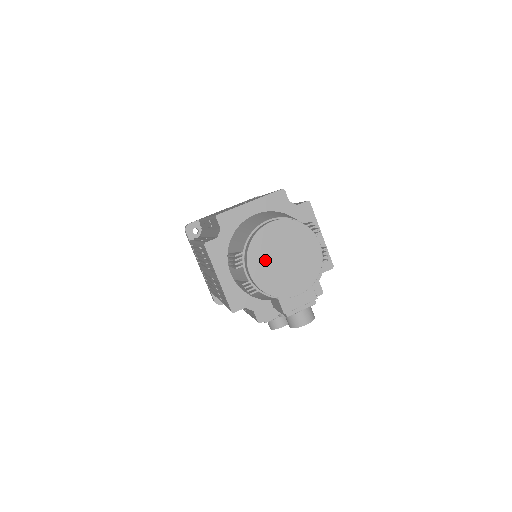
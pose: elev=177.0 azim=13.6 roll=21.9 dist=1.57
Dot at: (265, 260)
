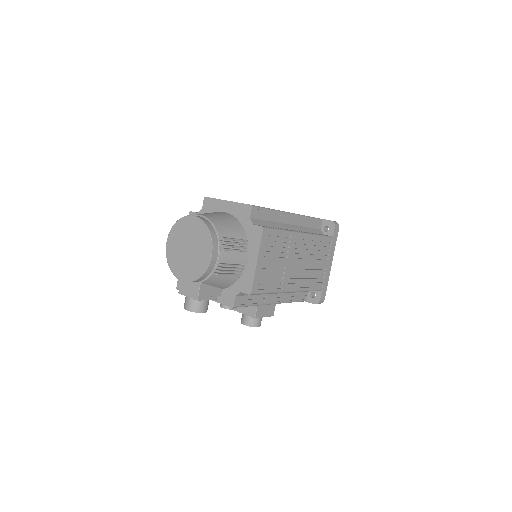
Dot at: (178, 240)
